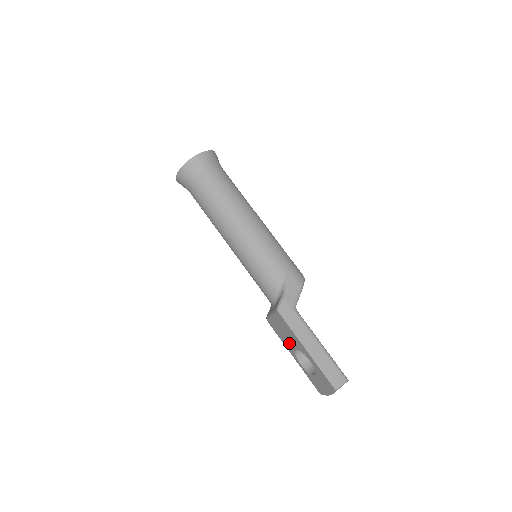
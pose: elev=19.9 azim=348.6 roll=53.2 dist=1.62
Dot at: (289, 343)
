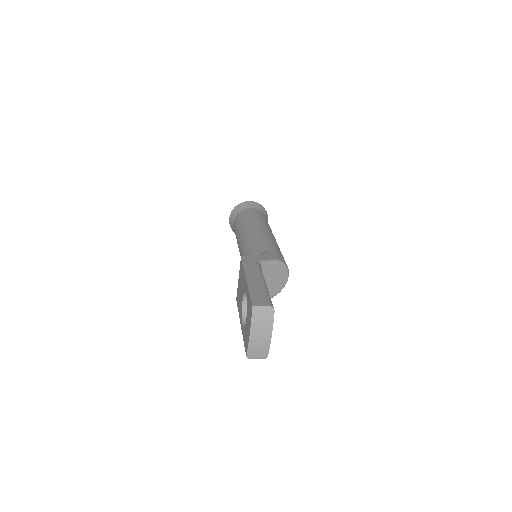
Dot at: (241, 301)
